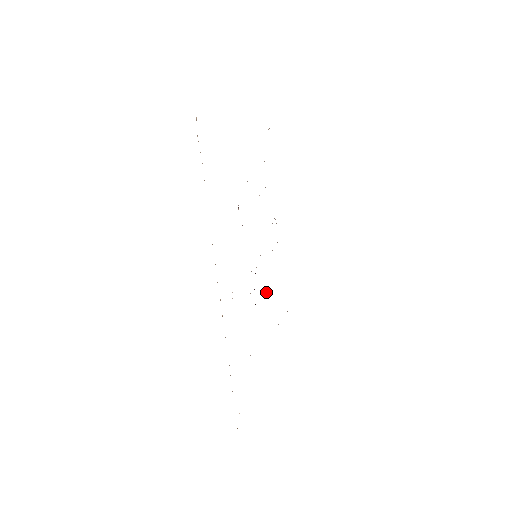
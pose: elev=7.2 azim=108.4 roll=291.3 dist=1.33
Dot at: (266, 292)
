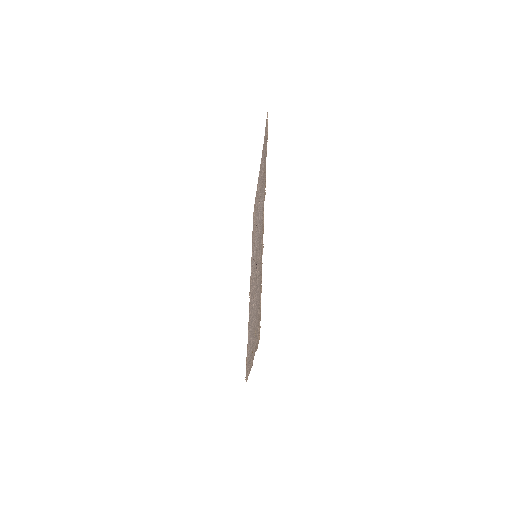
Dot at: occluded
